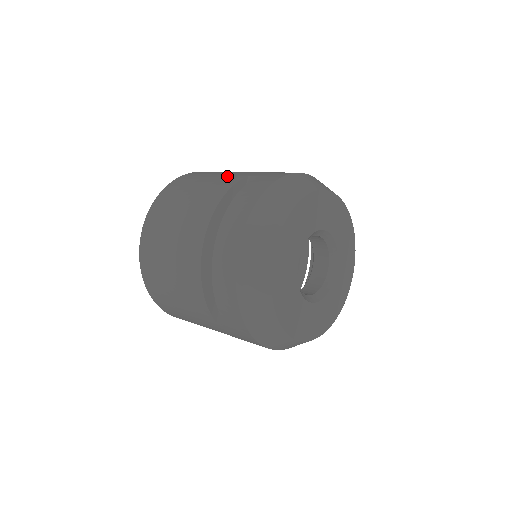
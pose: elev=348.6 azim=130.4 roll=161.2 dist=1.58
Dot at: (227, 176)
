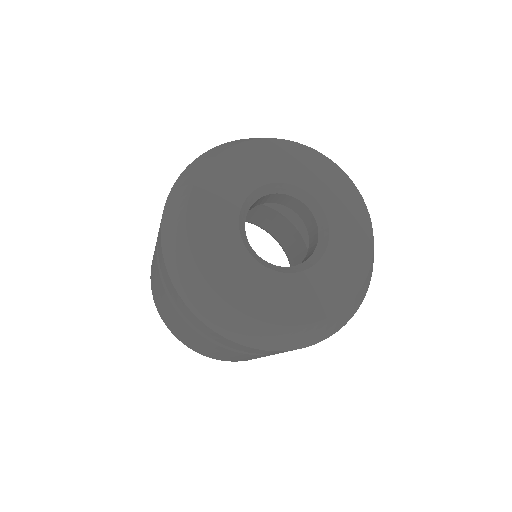
Dot at: occluded
